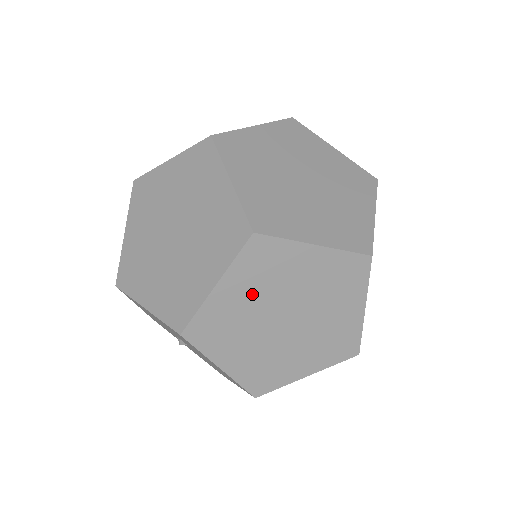
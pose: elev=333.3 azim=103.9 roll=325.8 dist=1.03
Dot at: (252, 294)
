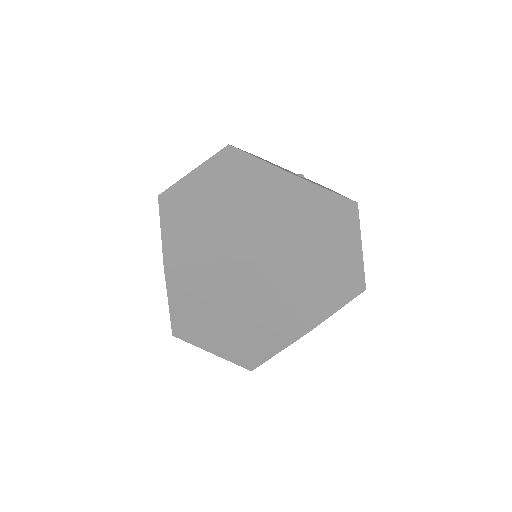
Dot at: occluded
